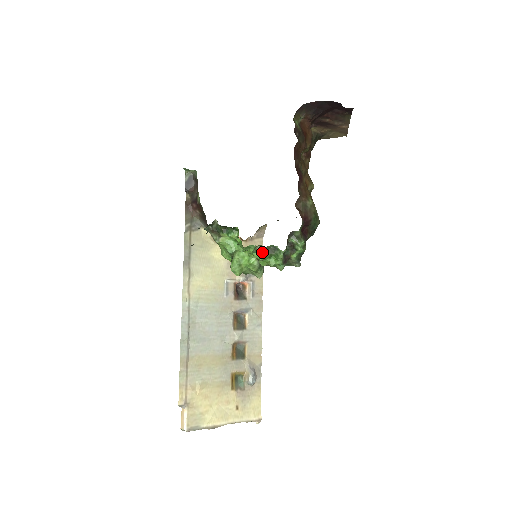
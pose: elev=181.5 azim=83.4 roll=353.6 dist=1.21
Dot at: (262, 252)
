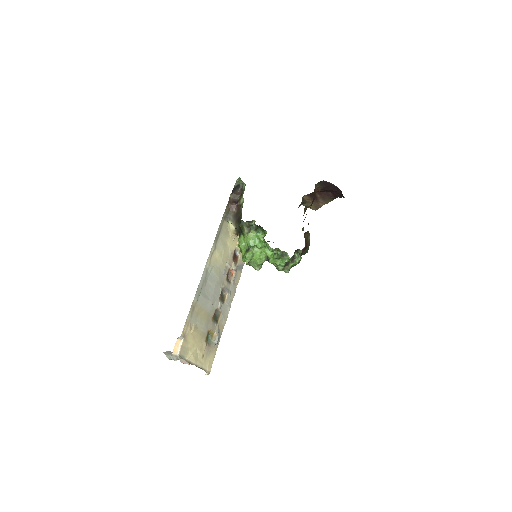
Dot at: (277, 253)
